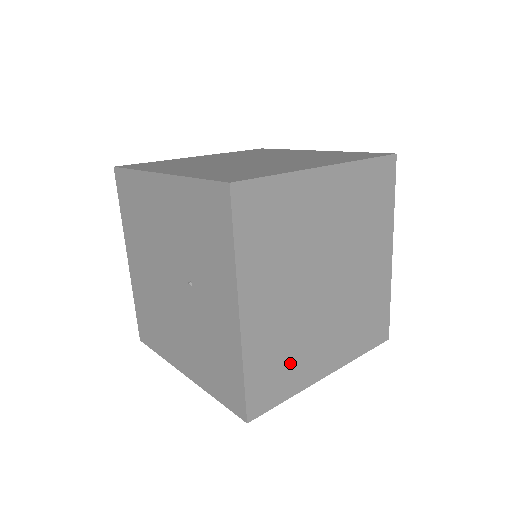
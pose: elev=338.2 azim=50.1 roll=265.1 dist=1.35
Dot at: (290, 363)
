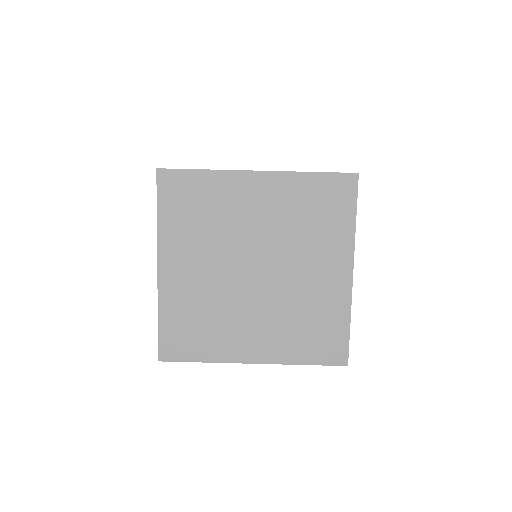
Dot at: occluded
